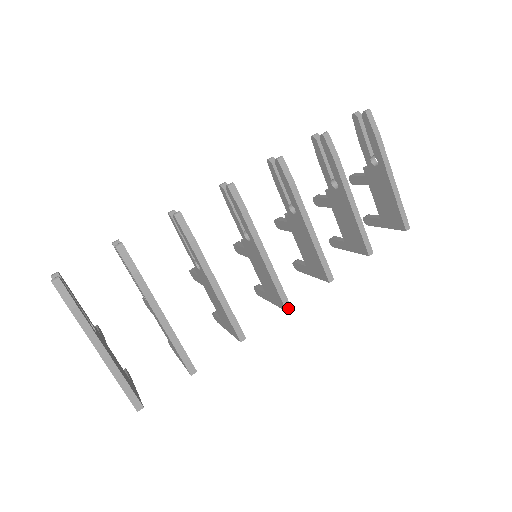
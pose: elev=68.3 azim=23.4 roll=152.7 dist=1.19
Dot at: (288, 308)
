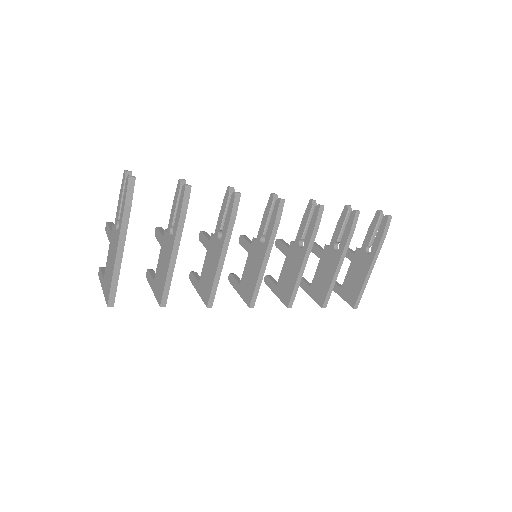
Dot at: (252, 306)
